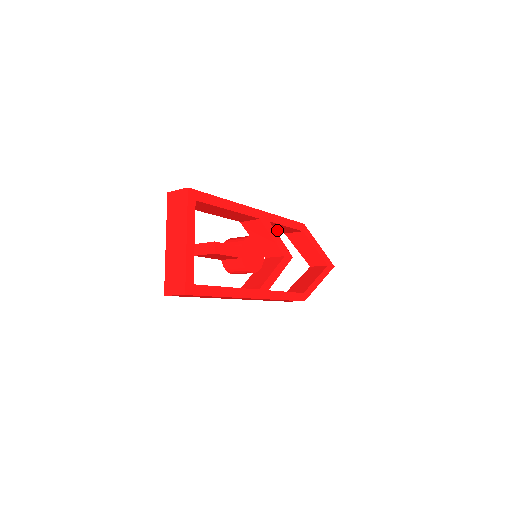
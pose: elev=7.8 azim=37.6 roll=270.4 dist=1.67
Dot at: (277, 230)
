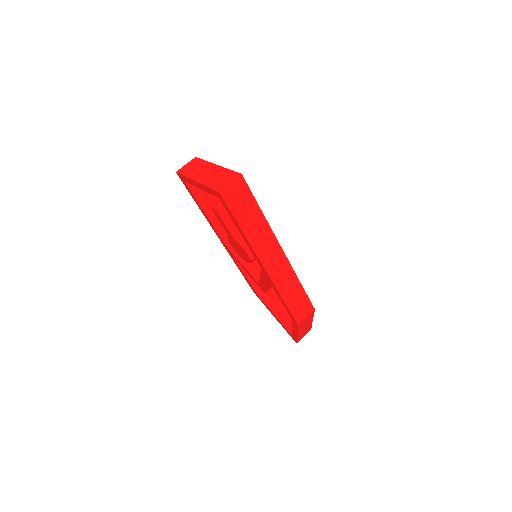
Dot at: (252, 280)
